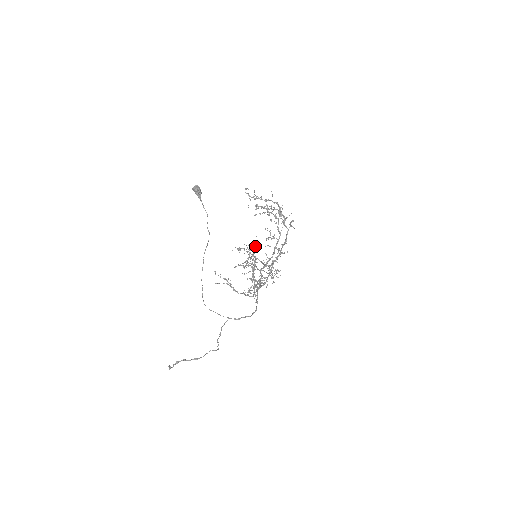
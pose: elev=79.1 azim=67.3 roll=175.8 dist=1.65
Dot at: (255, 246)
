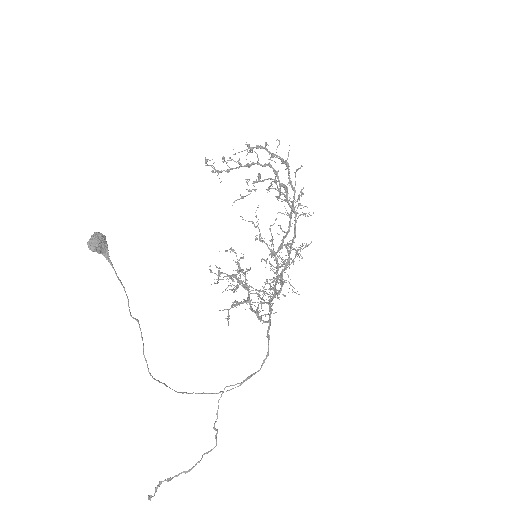
Dot at: occluded
